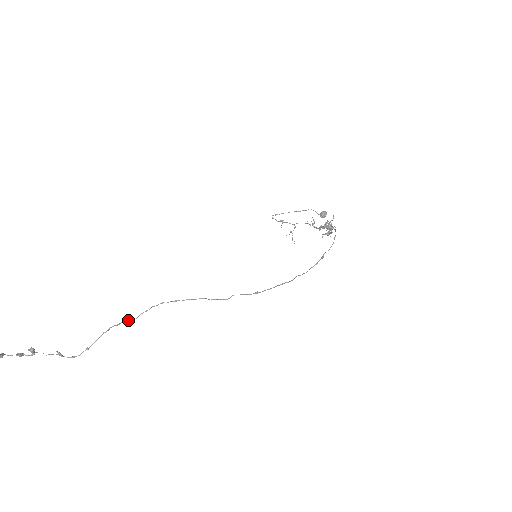
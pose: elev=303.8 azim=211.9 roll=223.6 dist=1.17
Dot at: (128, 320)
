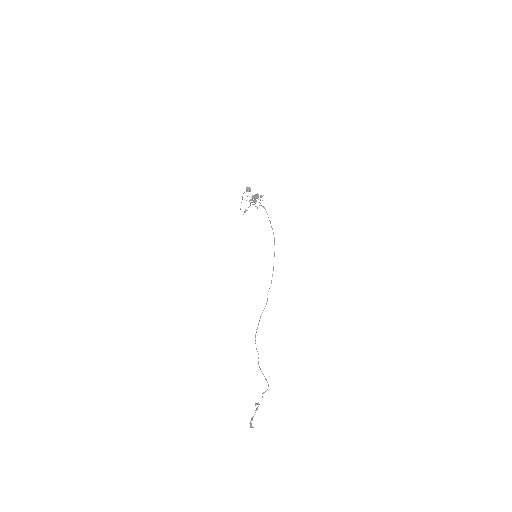
Dot at: (258, 357)
